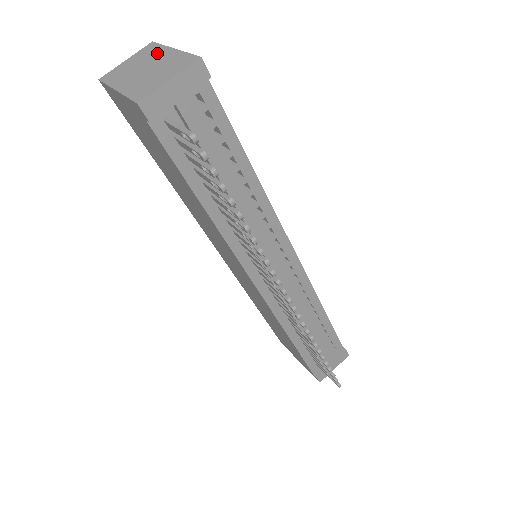
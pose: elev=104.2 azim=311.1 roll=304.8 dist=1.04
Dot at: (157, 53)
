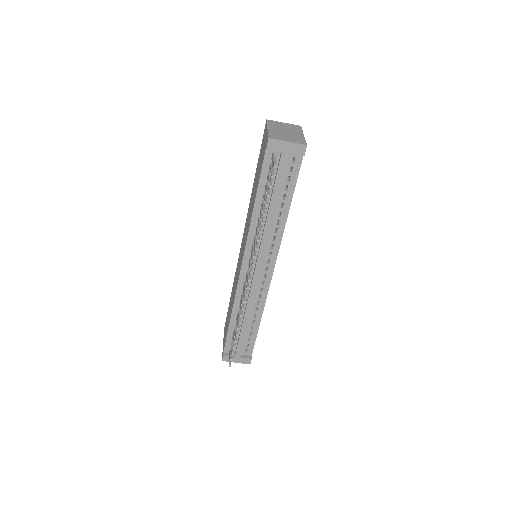
Dot at: (297, 131)
